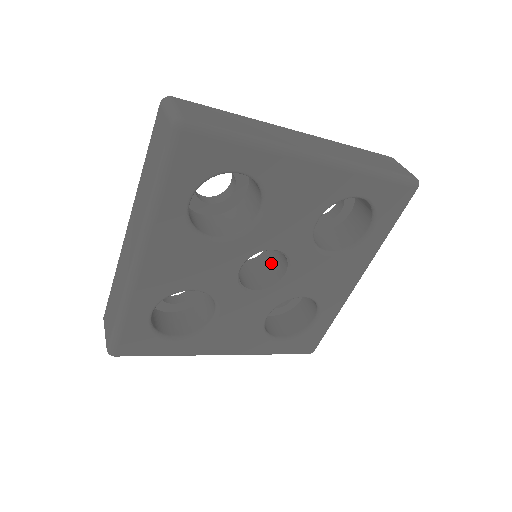
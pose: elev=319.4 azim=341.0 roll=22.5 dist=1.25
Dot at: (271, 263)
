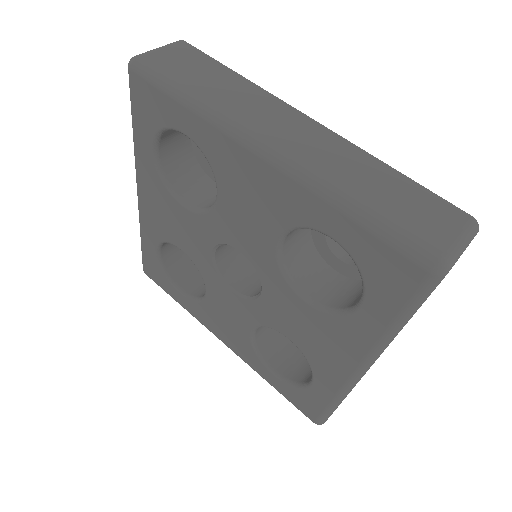
Dot at: occluded
